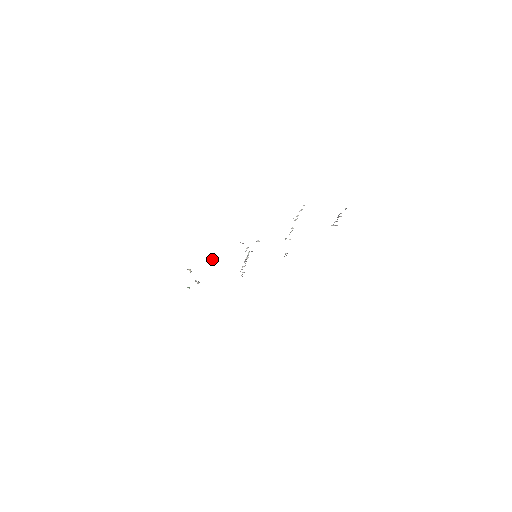
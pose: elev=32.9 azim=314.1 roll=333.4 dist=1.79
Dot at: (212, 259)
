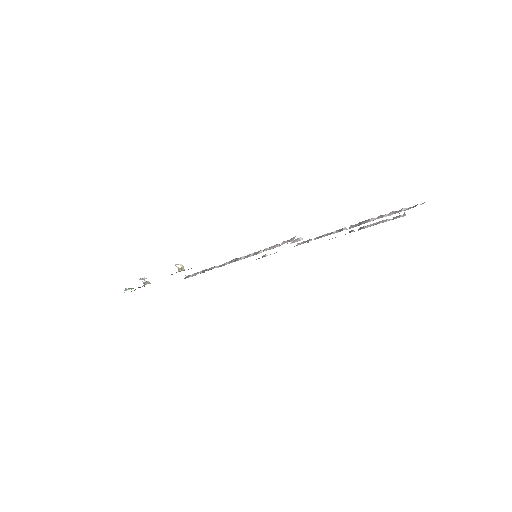
Dot at: occluded
